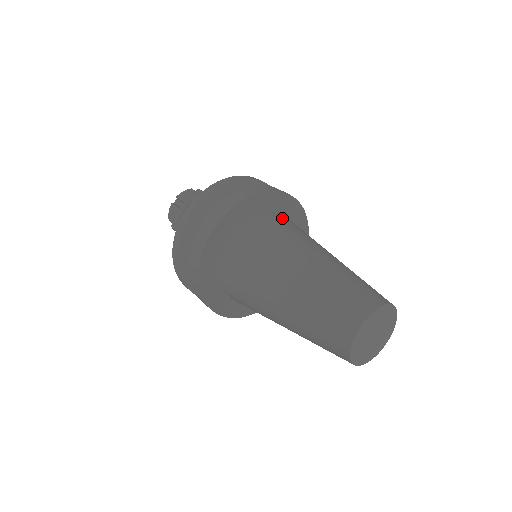
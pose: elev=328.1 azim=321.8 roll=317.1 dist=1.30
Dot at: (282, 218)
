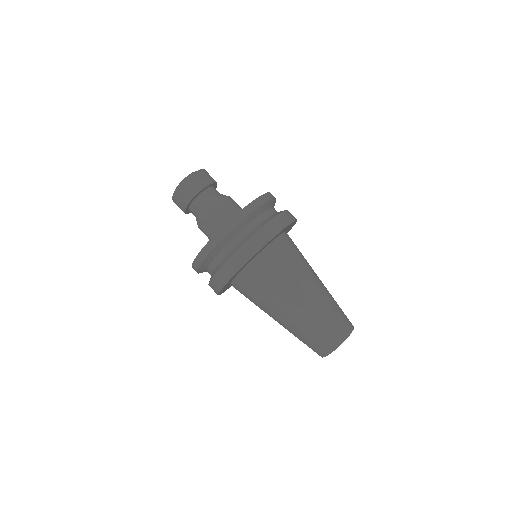
Dot at: (254, 274)
